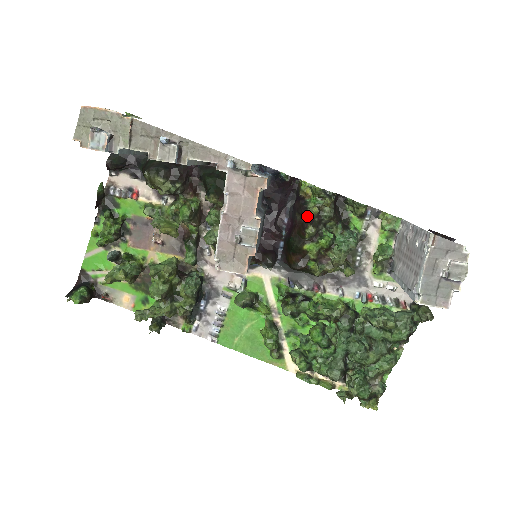
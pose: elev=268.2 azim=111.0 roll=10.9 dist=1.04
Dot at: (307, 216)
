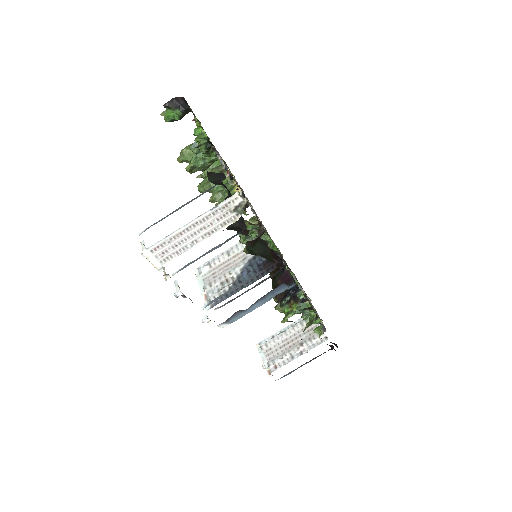
Dot at: (280, 301)
